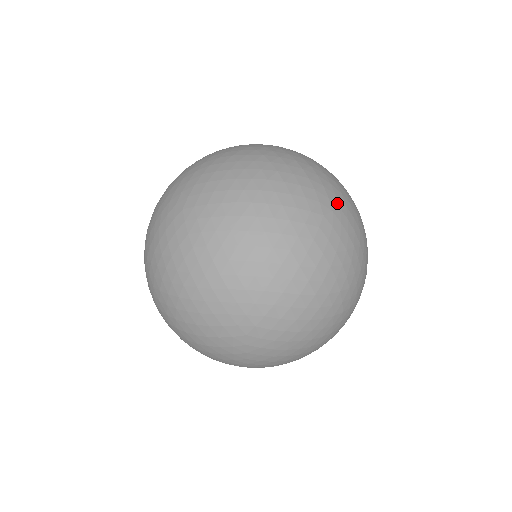
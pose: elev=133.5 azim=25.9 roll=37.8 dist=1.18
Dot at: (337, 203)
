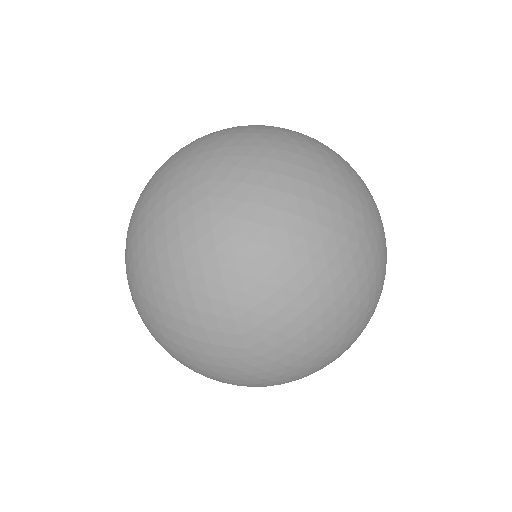
Dot at: (377, 260)
